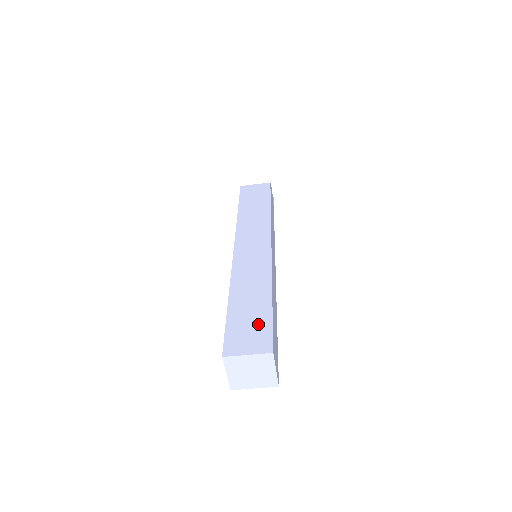
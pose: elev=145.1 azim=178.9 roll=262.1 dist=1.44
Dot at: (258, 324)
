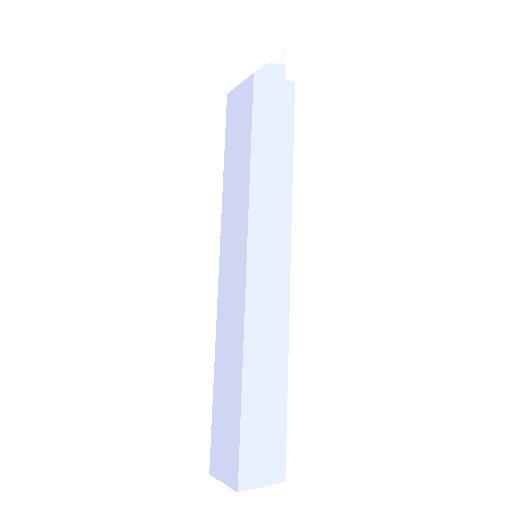
Dot at: (230, 437)
